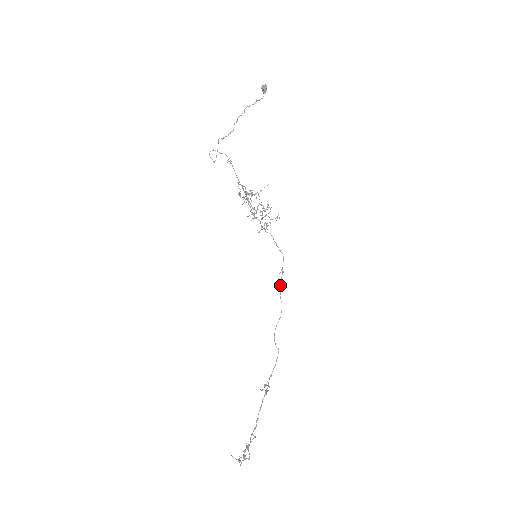
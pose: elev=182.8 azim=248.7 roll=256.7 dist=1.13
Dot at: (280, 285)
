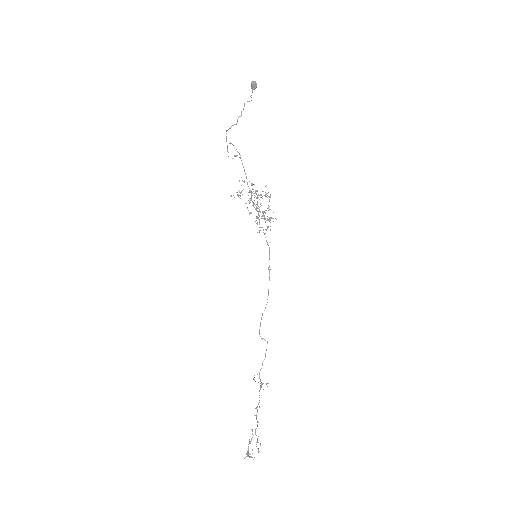
Dot at: occluded
